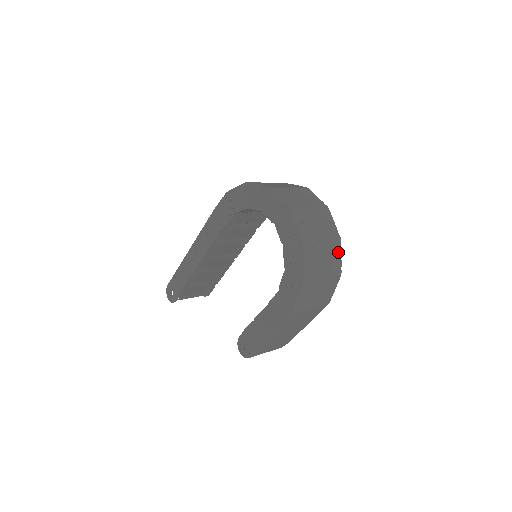
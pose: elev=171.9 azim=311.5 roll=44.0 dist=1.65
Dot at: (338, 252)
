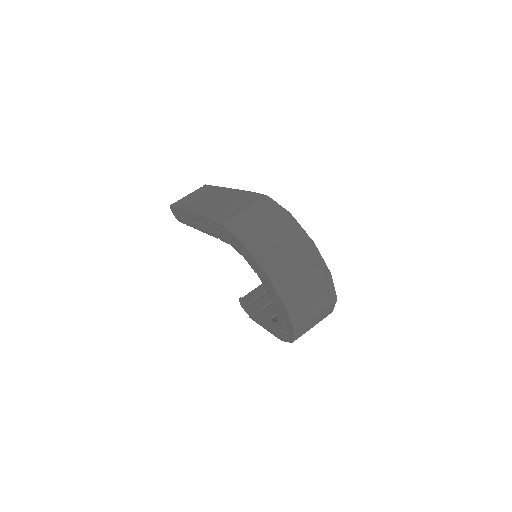
Dot at: (332, 306)
